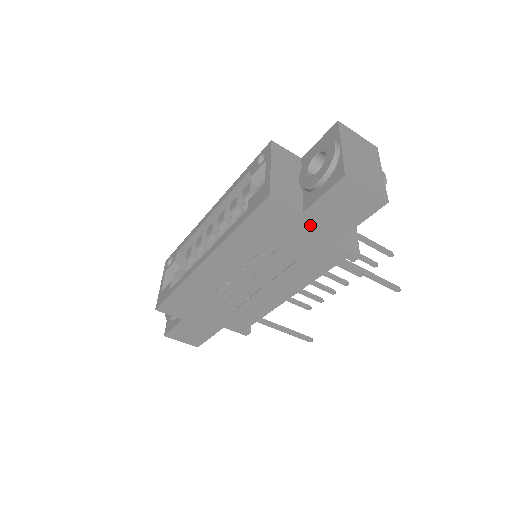
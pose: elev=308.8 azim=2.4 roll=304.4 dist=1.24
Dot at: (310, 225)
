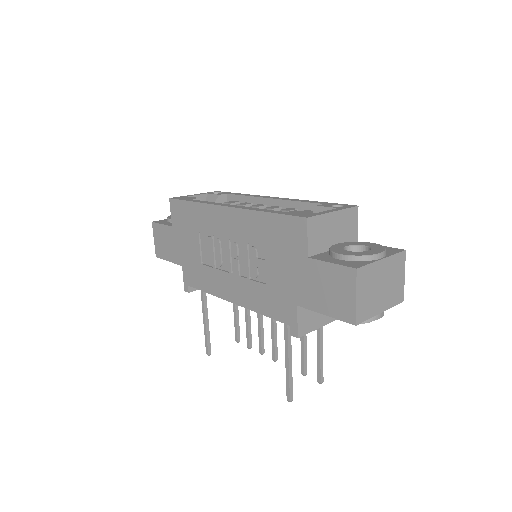
Dot at: (301, 272)
